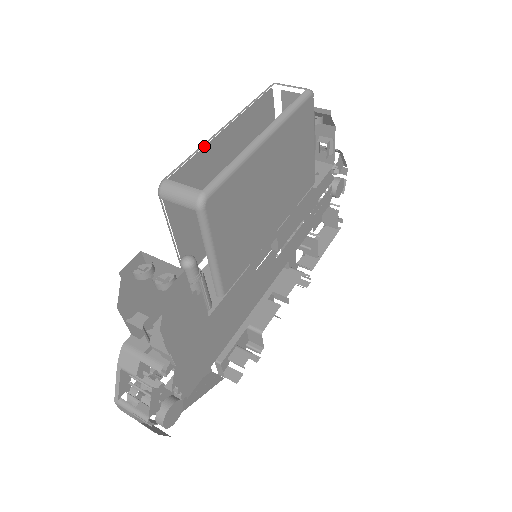
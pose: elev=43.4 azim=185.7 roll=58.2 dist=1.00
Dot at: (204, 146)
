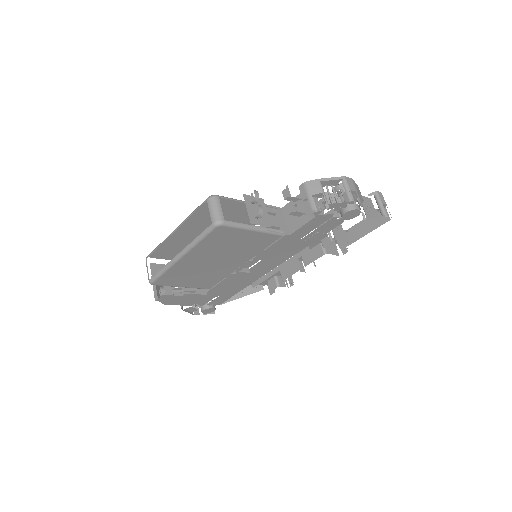
Dot at: (167, 238)
